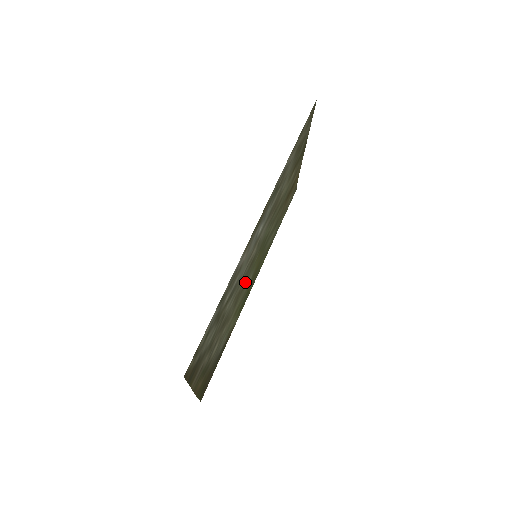
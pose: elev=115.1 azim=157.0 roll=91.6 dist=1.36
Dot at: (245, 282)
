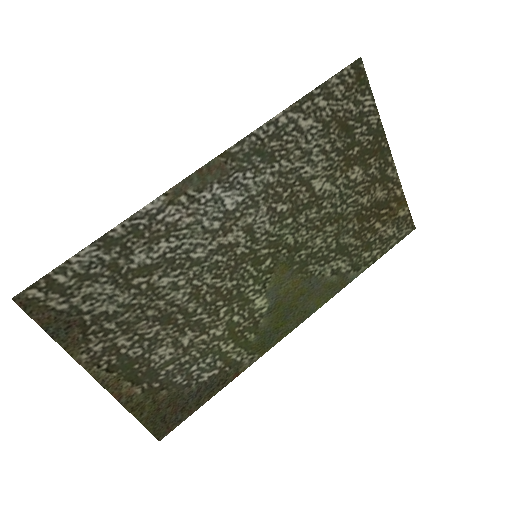
Dot at: (237, 289)
